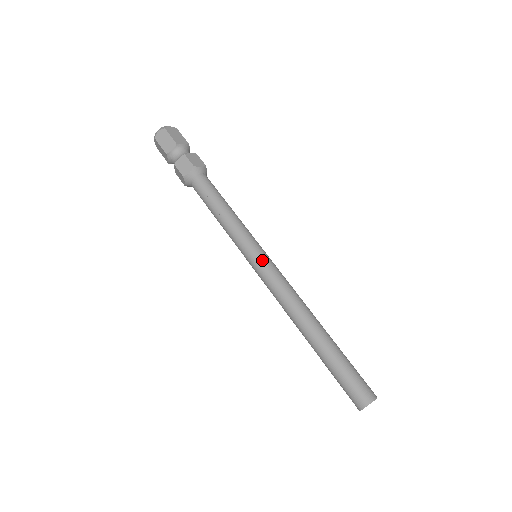
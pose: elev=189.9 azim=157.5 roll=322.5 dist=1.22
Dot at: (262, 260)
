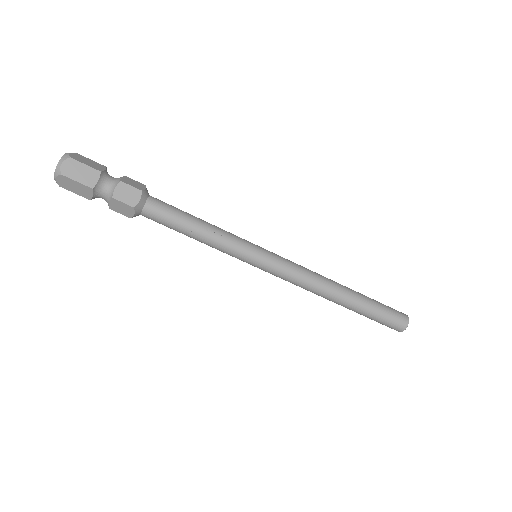
Dot at: (270, 256)
